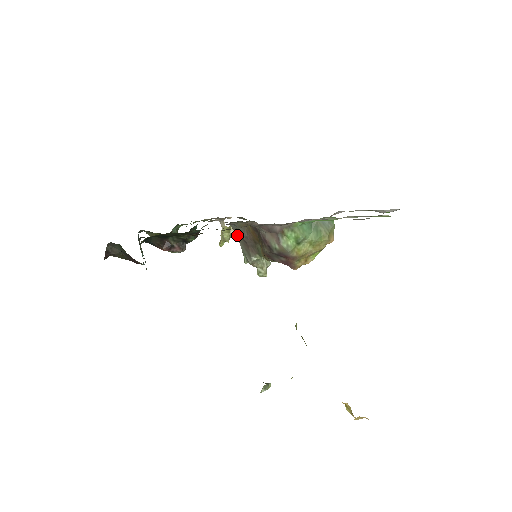
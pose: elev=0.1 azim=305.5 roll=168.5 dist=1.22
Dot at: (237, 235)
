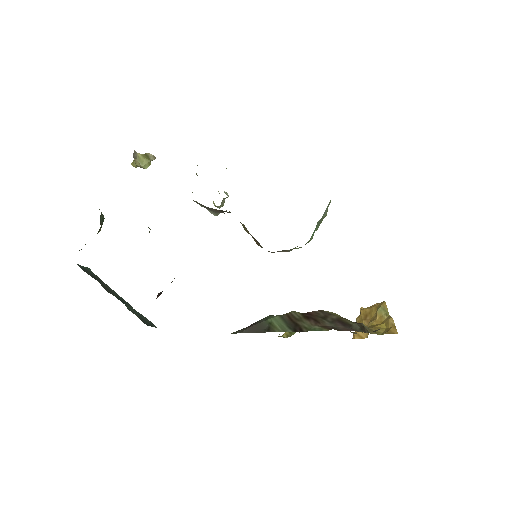
Dot at: occluded
